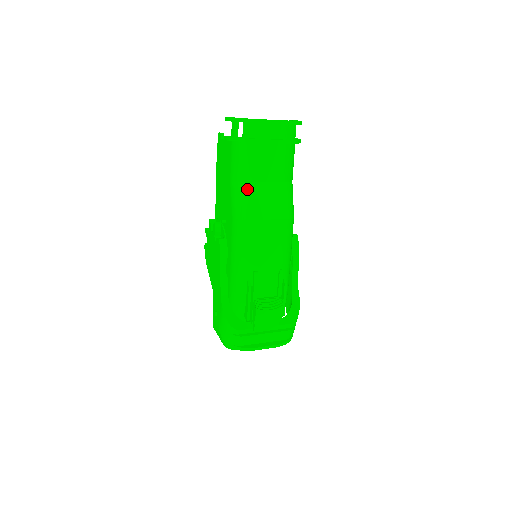
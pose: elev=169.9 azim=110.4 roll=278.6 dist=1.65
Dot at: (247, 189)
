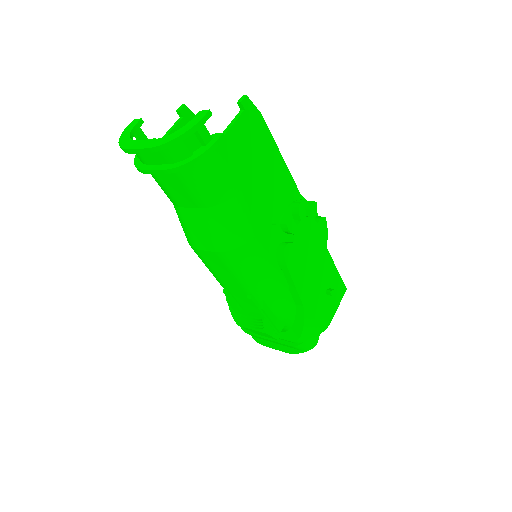
Dot at: (176, 211)
